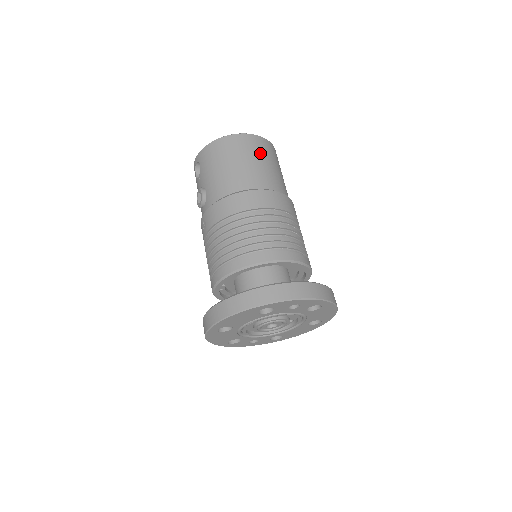
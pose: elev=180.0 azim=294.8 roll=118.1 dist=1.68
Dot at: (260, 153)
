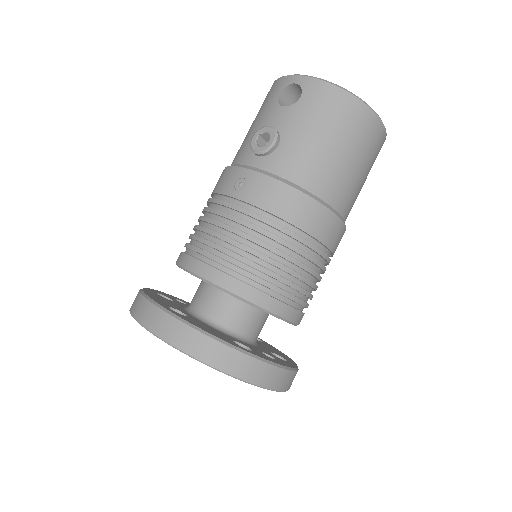
Dot at: (370, 159)
